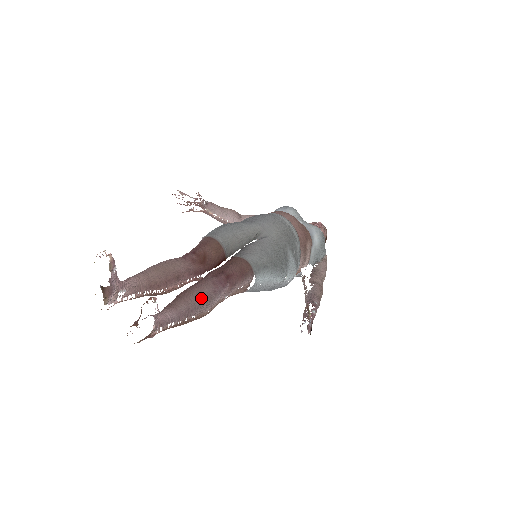
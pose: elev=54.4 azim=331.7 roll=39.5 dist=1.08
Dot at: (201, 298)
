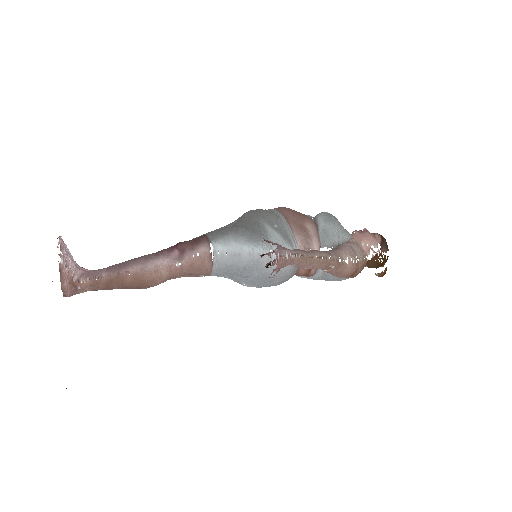
Dot at: (138, 258)
